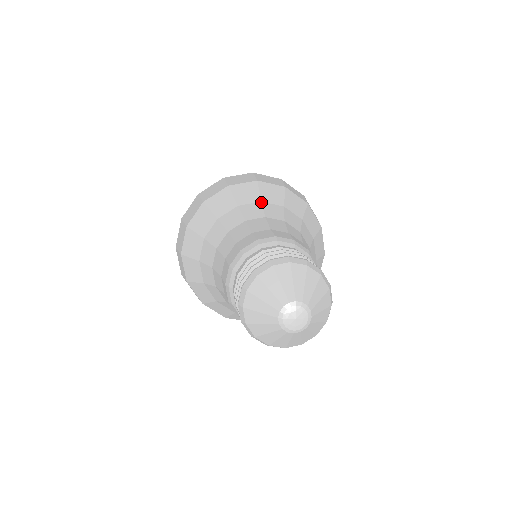
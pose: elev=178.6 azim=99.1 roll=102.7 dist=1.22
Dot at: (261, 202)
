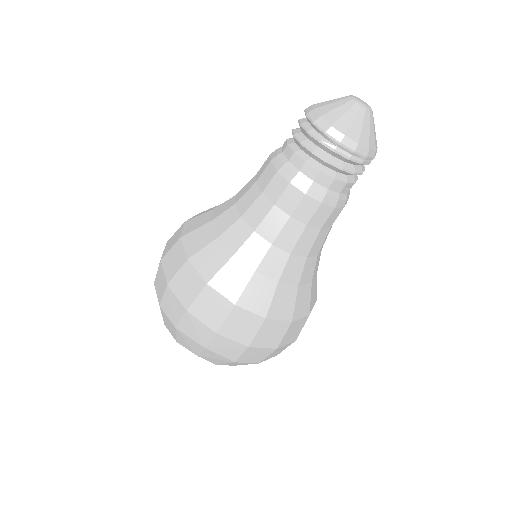
Dot at: occluded
